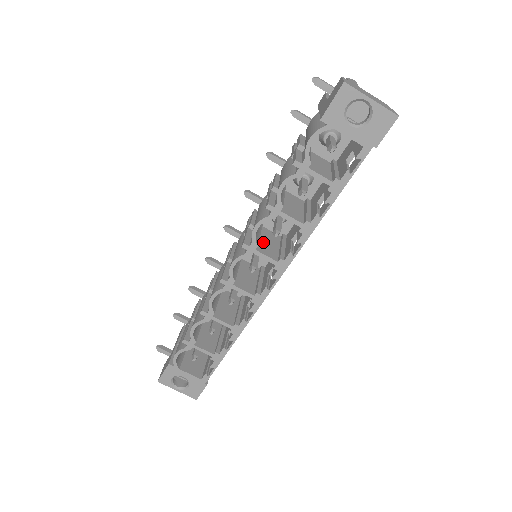
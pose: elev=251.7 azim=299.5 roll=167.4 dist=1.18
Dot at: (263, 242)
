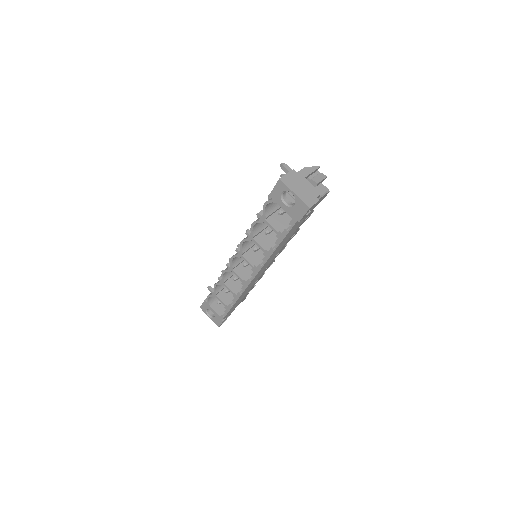
Dot at: occluded
